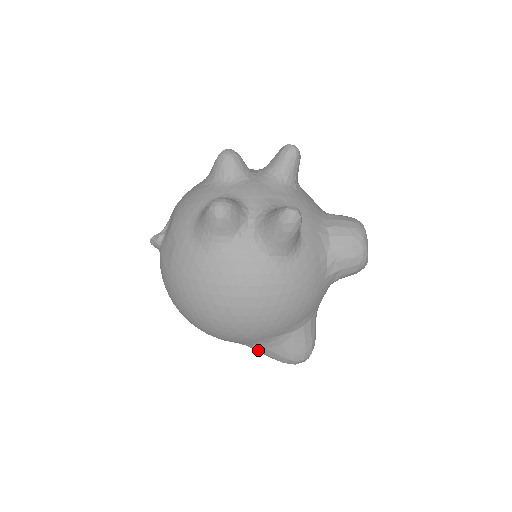
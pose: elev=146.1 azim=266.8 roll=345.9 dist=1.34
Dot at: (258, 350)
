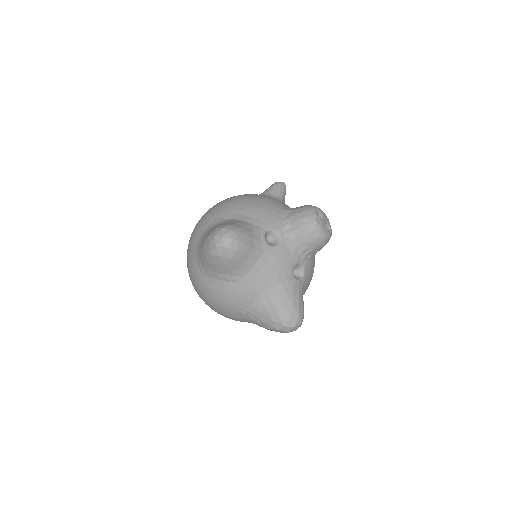
Dot at: occluded
